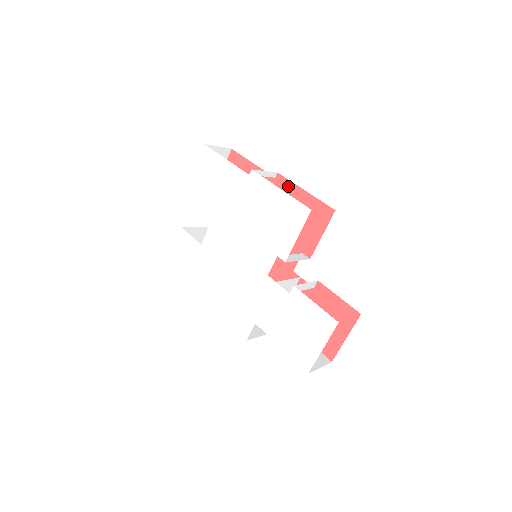
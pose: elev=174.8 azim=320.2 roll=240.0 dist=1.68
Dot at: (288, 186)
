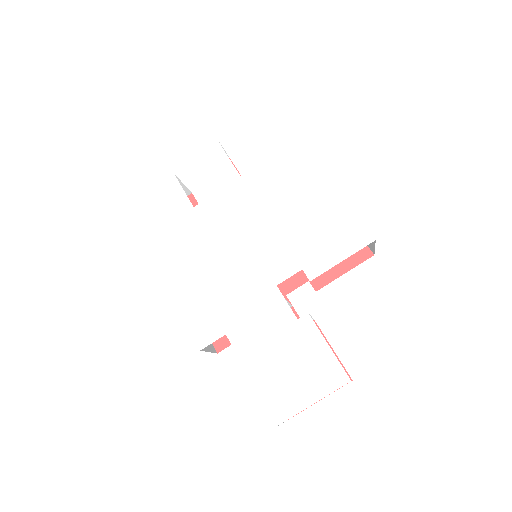
Dot at: occluded
